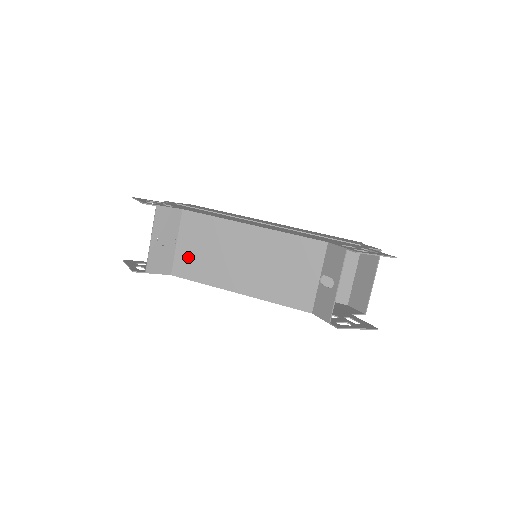
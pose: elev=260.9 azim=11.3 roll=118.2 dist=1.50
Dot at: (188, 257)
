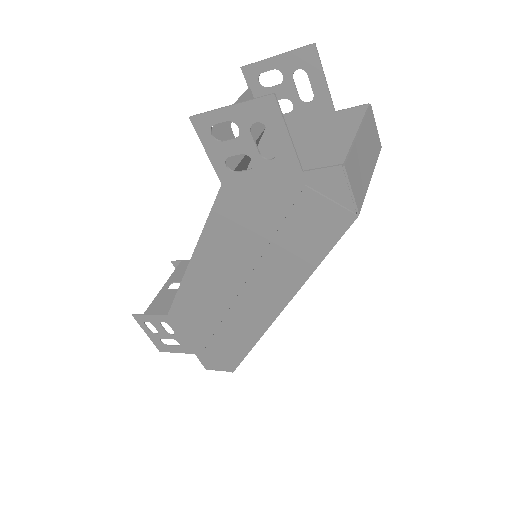
Dot at: occluded
